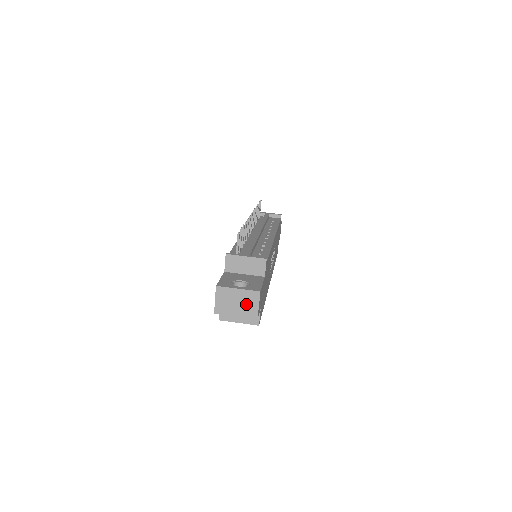
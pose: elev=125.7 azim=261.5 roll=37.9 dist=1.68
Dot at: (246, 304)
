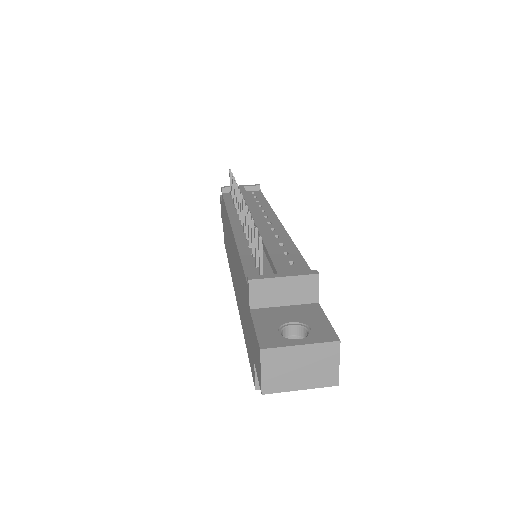
Dot at: (317, 366)
